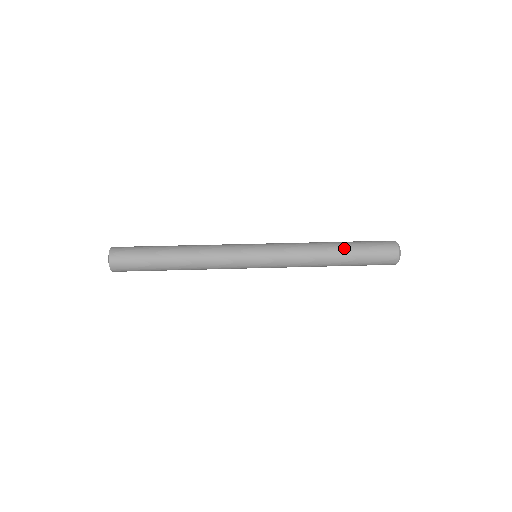
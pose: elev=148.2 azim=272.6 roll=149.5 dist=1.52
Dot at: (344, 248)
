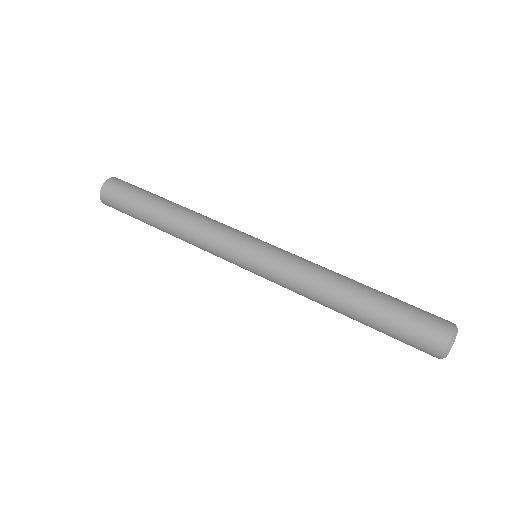
Dot at: (370, 294)
